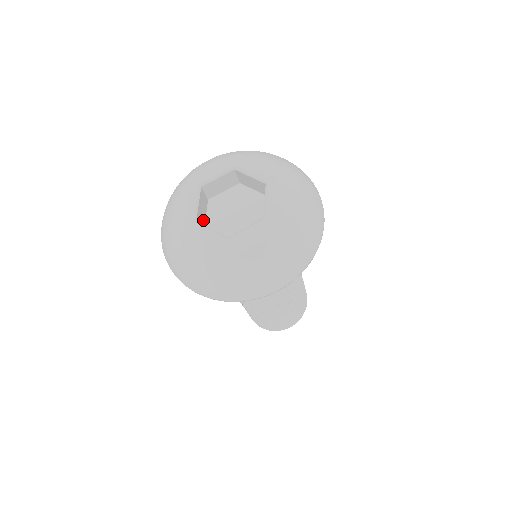
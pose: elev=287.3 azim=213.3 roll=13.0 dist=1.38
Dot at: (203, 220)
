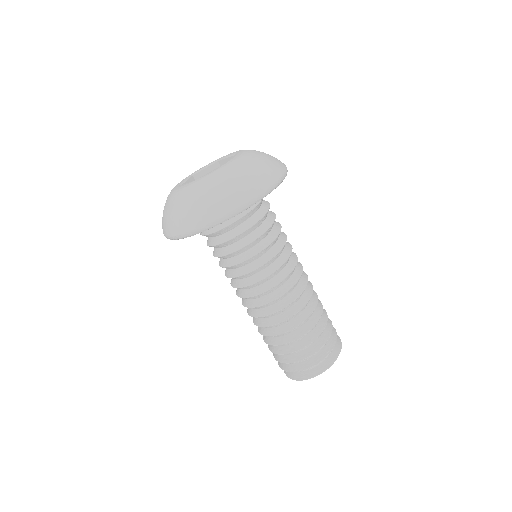
Dot at: occluded
